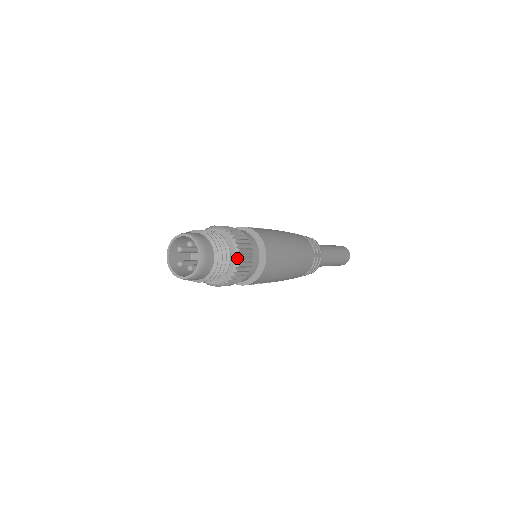
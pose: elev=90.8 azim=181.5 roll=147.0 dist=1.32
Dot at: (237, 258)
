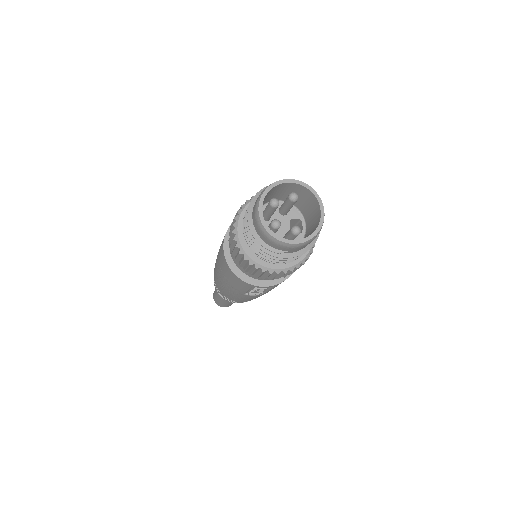
Dot at: occluded
